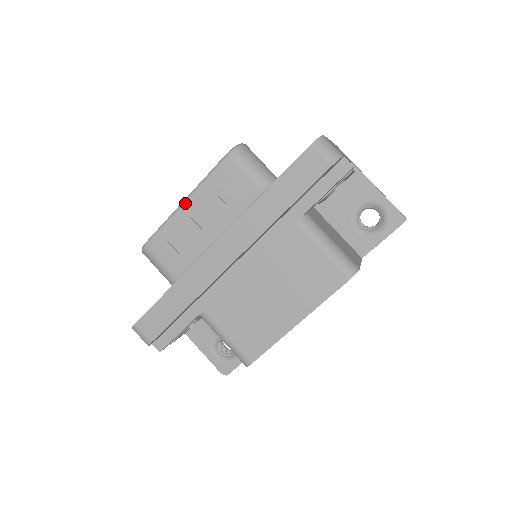
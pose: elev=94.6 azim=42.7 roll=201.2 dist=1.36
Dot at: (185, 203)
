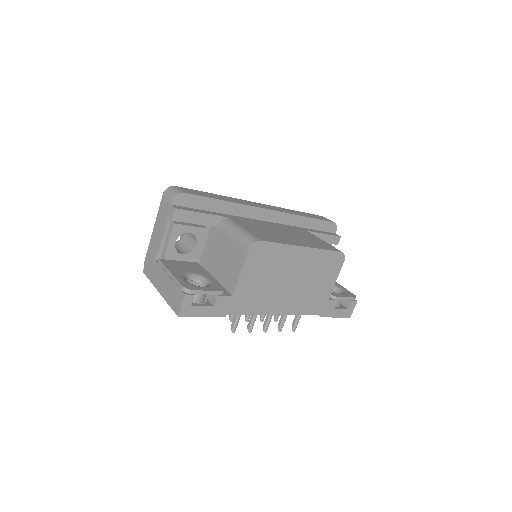
Dot at: occluded
